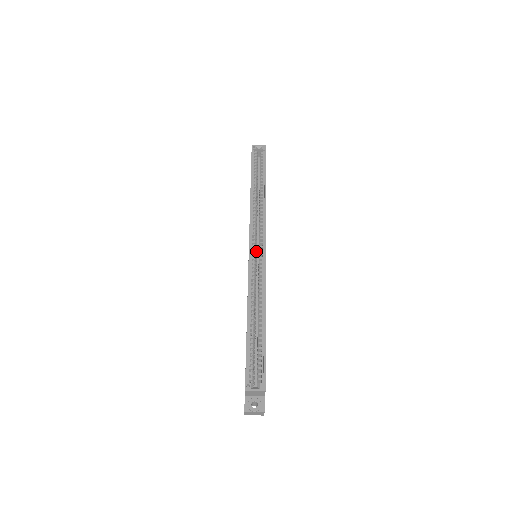
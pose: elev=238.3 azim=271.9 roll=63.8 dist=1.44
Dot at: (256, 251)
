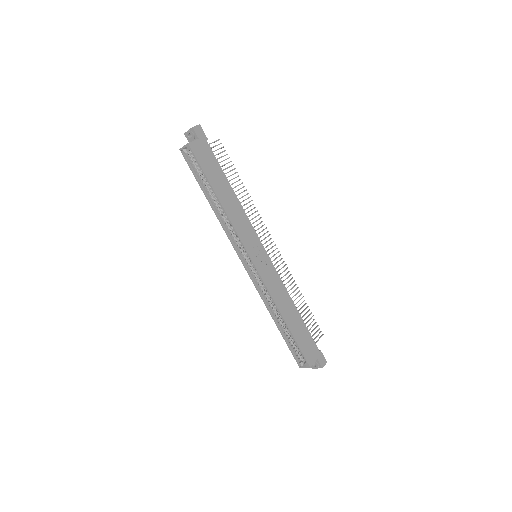
Dot at: (250, 261)
